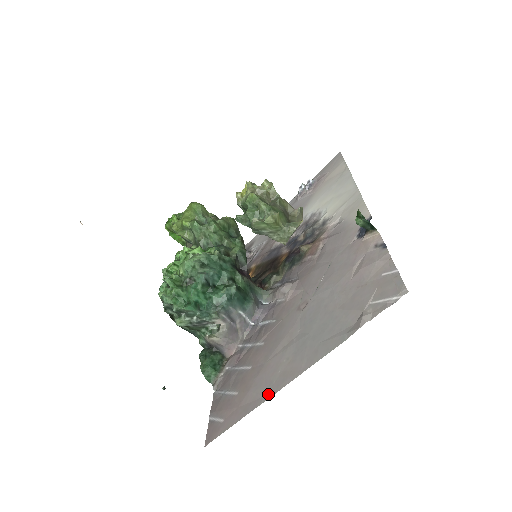
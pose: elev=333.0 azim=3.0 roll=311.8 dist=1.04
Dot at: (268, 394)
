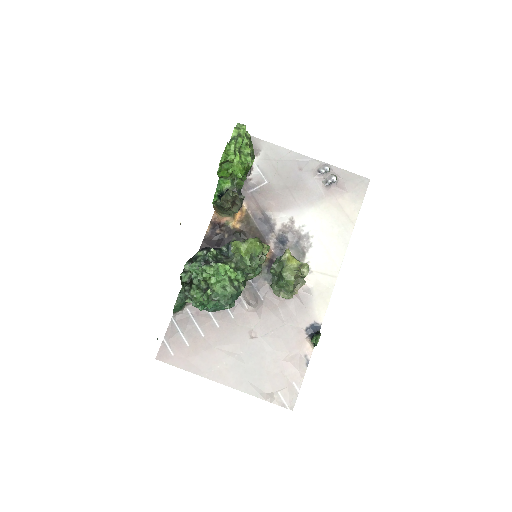
Dot at: (207, 375)
